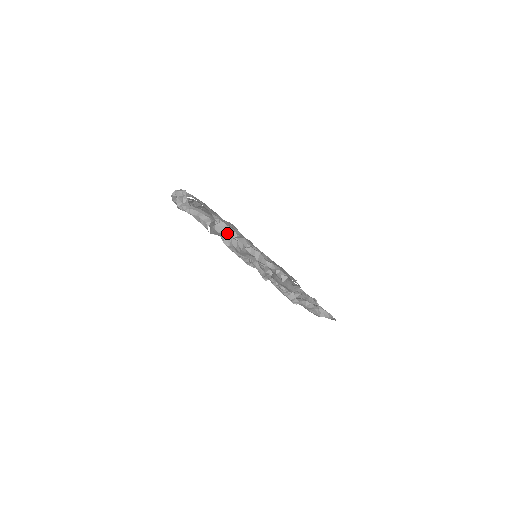
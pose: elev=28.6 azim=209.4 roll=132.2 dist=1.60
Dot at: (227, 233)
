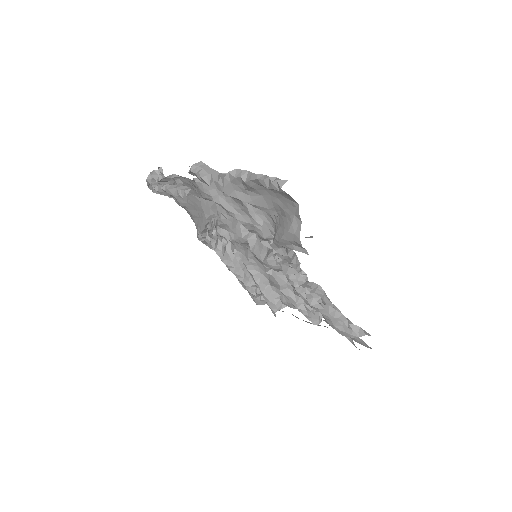
Dot at: (206, 173)
